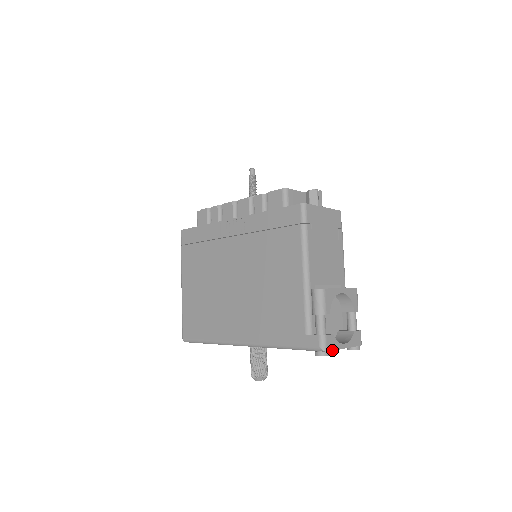
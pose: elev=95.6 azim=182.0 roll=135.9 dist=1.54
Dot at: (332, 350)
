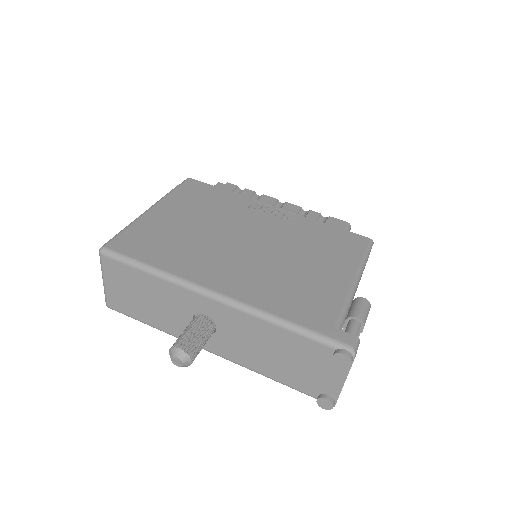
Dot at: occluded
